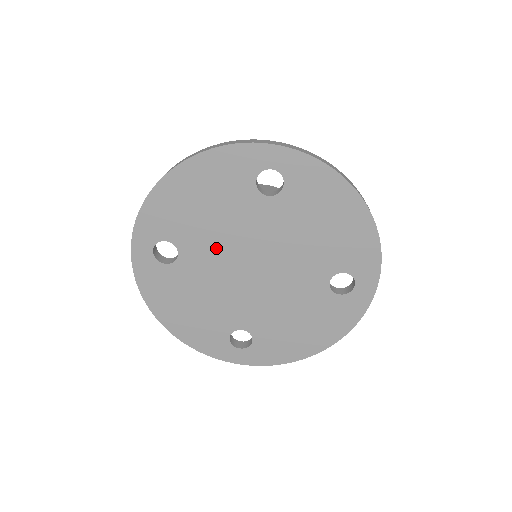
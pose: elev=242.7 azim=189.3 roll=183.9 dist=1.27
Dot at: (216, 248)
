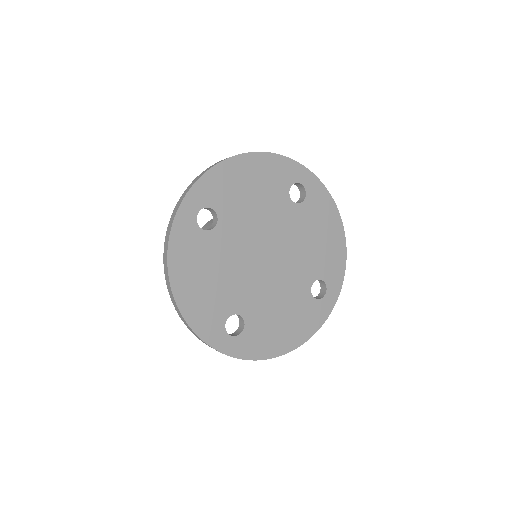
Dot at: (247, 229)
